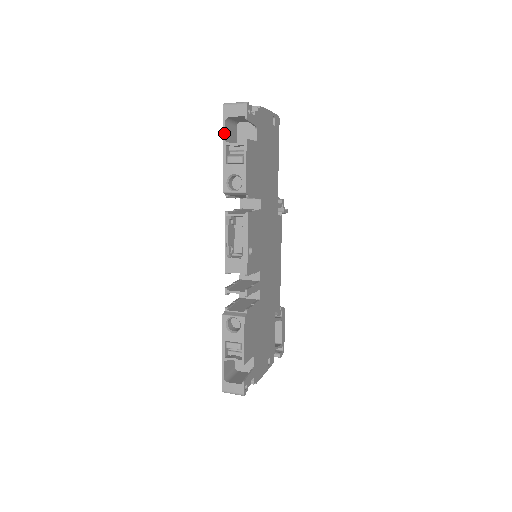
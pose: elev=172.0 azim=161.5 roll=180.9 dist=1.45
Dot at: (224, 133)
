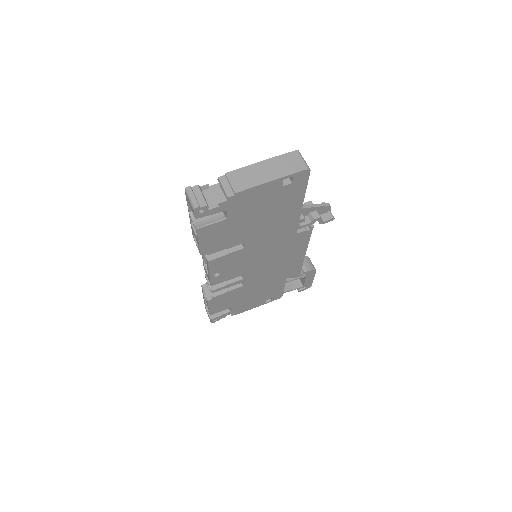
Dot at: (188, 207)
